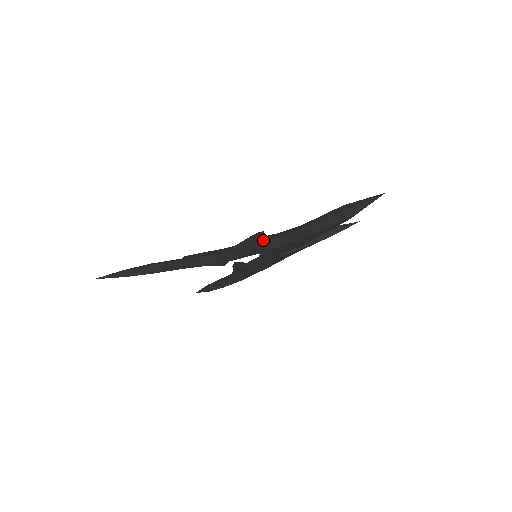
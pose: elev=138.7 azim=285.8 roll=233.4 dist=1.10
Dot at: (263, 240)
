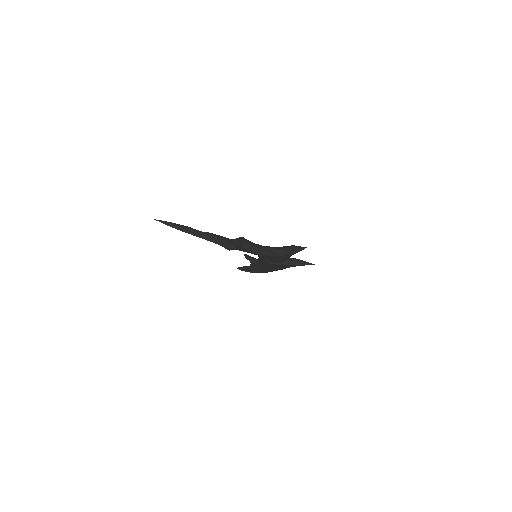
Dot at: (246, 243)
